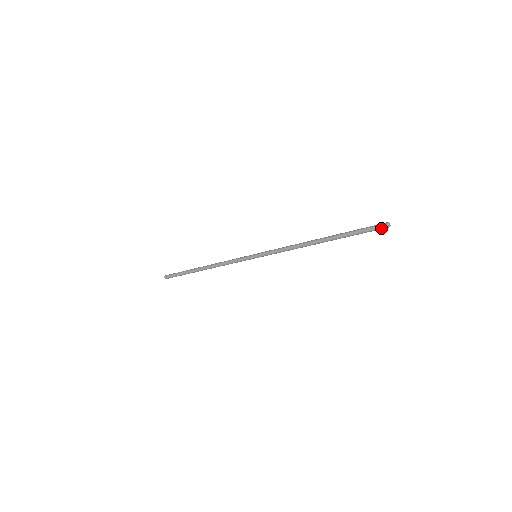
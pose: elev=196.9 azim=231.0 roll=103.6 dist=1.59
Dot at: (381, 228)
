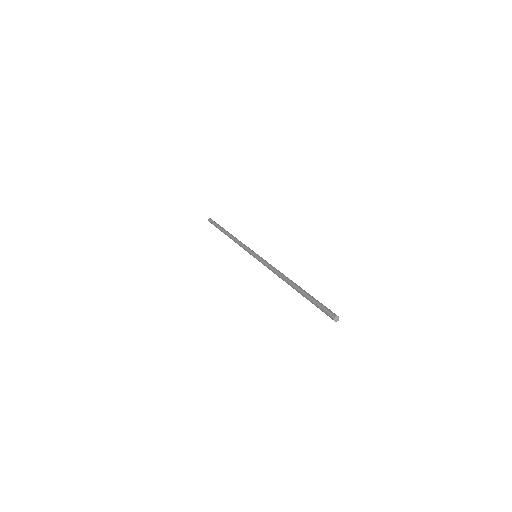
Dot at: (330, 317)
